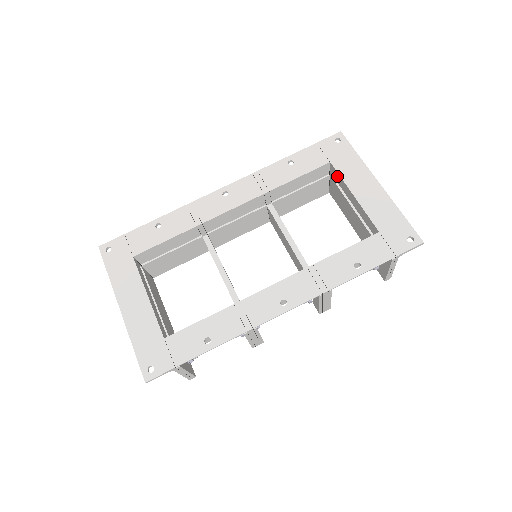
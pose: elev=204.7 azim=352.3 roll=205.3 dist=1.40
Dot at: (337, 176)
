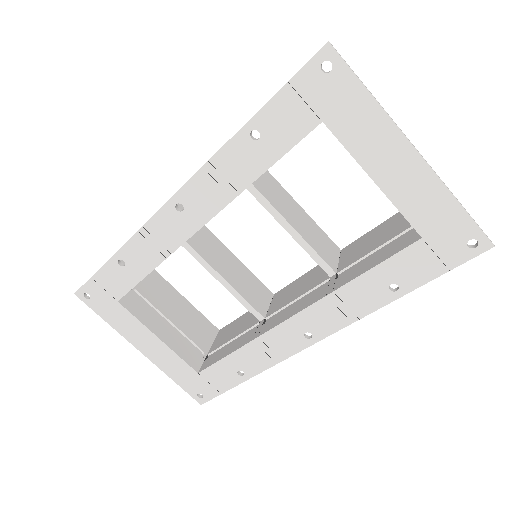
Dot at: (340, 139)
